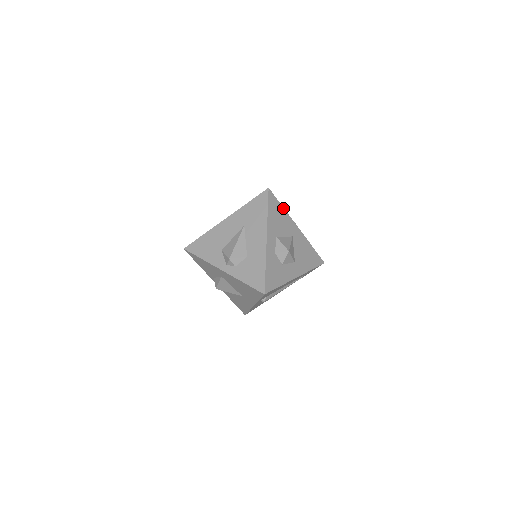
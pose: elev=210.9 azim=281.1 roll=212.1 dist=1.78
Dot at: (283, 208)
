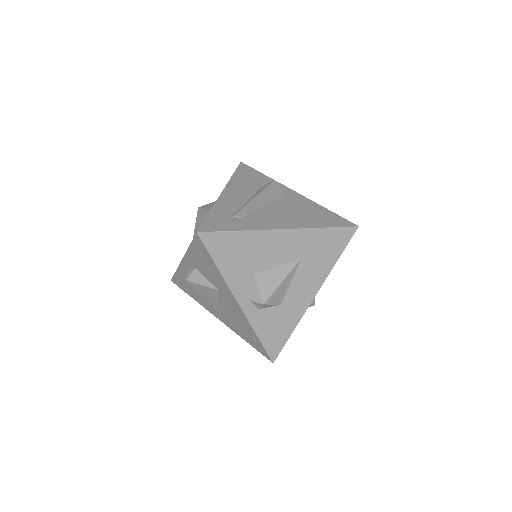
Dot at: occluded
